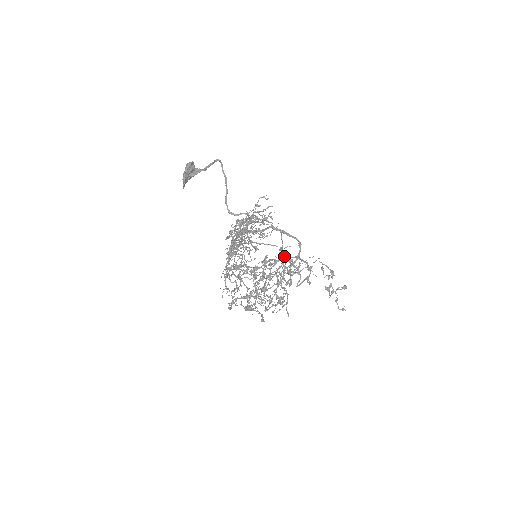
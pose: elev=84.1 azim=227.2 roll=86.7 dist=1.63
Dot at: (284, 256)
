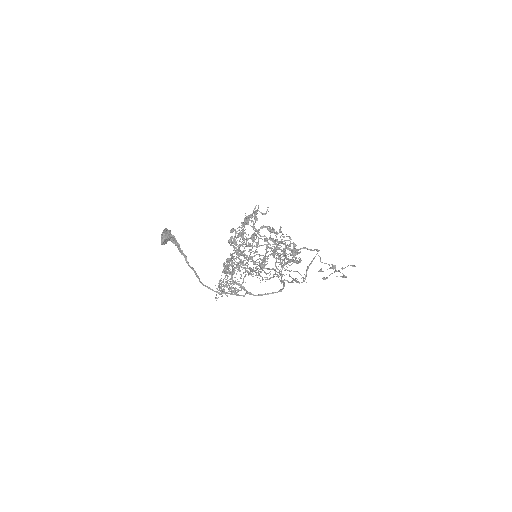
Dot at: occluded
